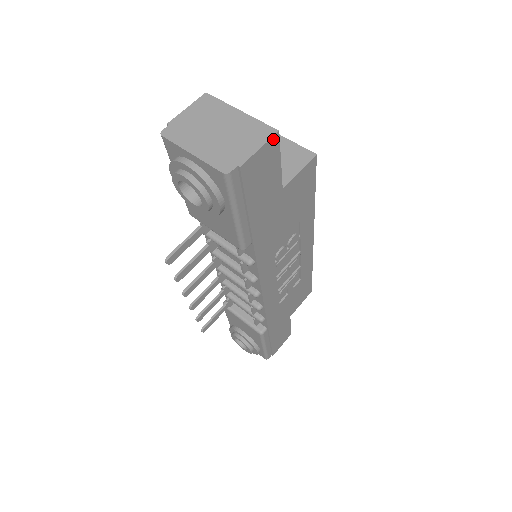
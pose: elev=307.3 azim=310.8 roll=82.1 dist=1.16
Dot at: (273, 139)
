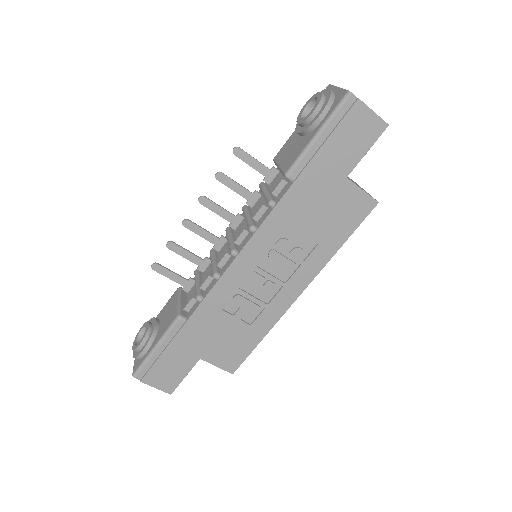
Dot at: (382, 123)
